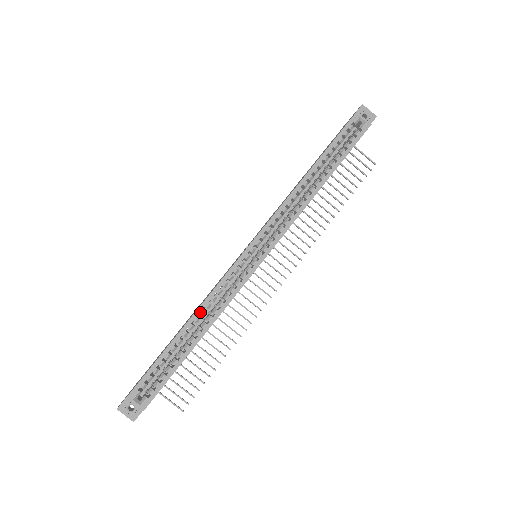
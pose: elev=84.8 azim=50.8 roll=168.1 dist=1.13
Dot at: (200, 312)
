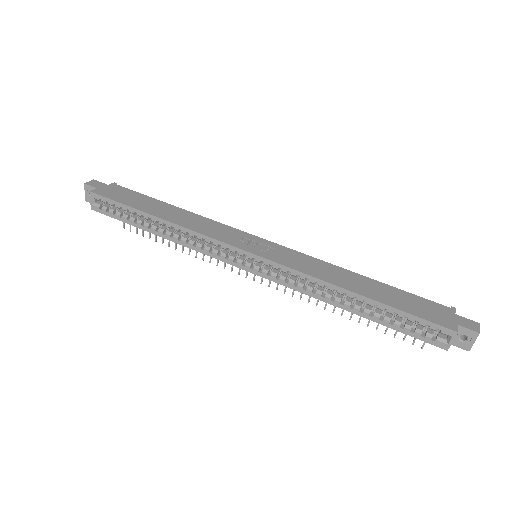
Dot at: (175, 227)
